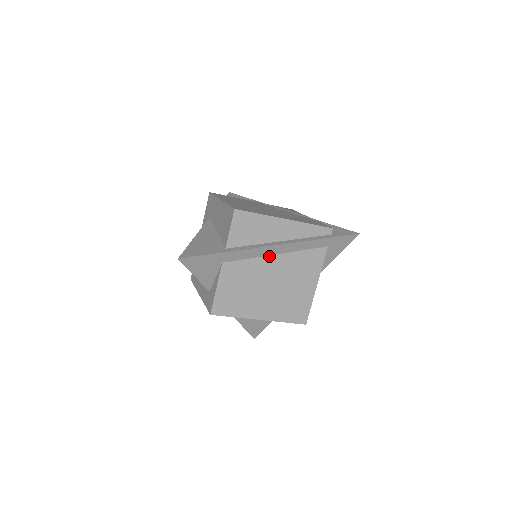
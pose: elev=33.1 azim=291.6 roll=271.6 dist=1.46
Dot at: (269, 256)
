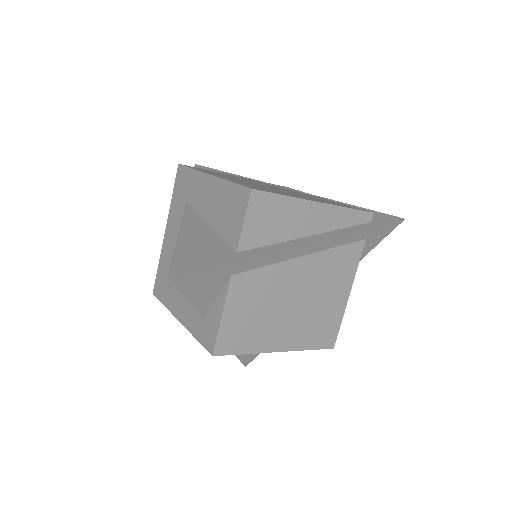
Dot at: (295, 259)
